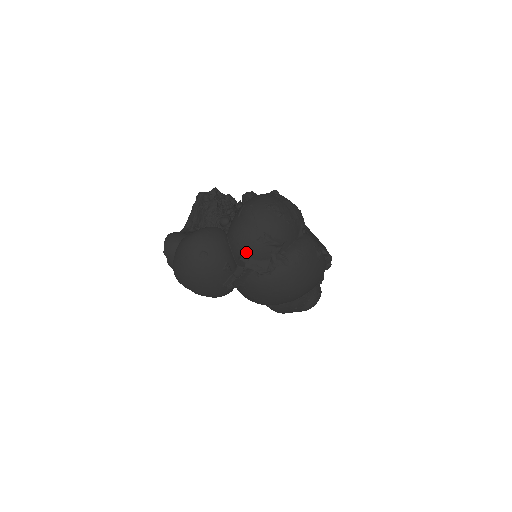
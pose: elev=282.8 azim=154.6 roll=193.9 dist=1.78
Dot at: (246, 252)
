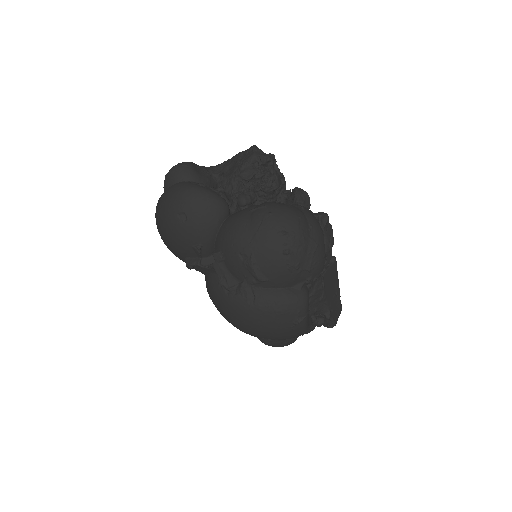
Dot at: (223, 253)
